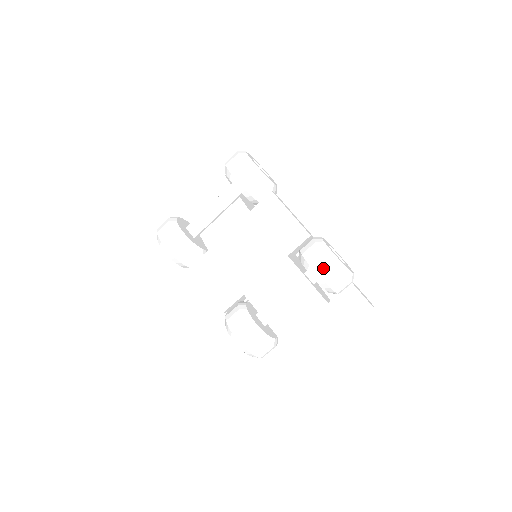
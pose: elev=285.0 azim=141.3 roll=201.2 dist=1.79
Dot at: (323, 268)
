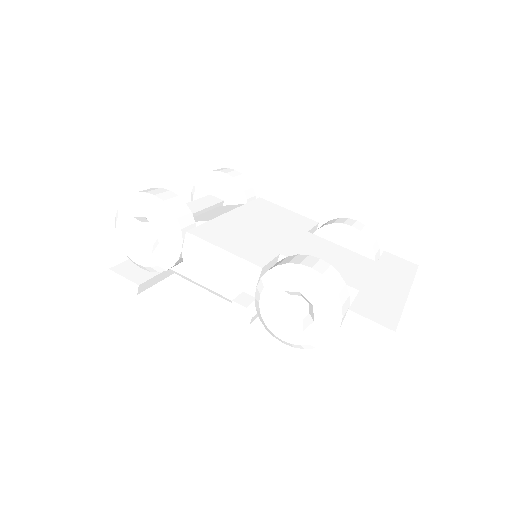
Dot at: (357, 225)
